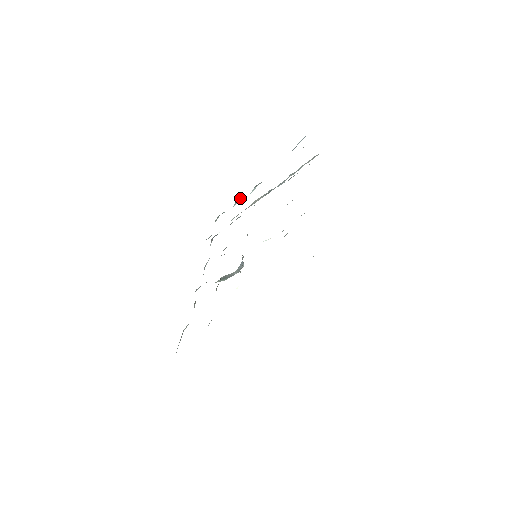
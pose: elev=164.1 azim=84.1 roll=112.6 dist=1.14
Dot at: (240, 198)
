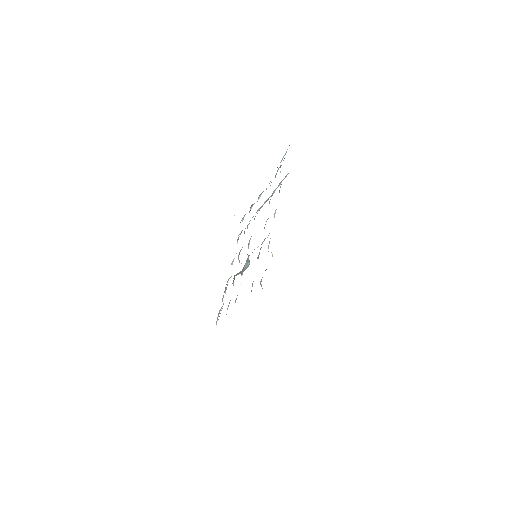
Dot at: (252, 204)
